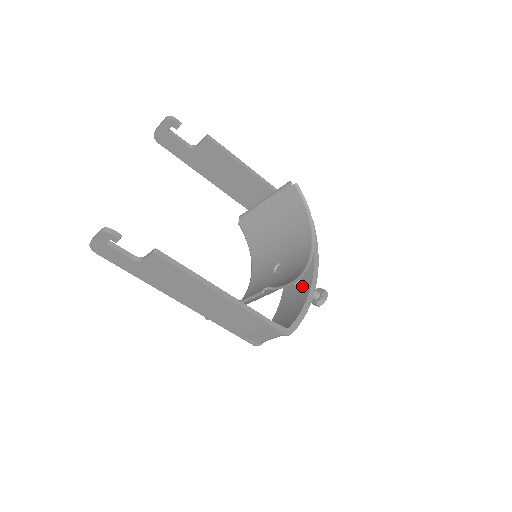
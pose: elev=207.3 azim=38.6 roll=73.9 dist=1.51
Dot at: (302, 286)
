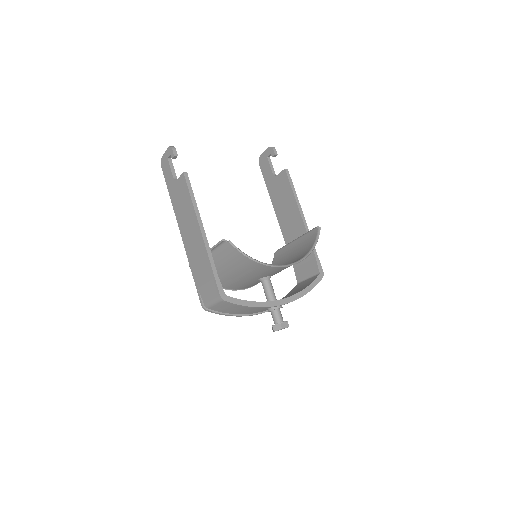
Dot at: occluded
